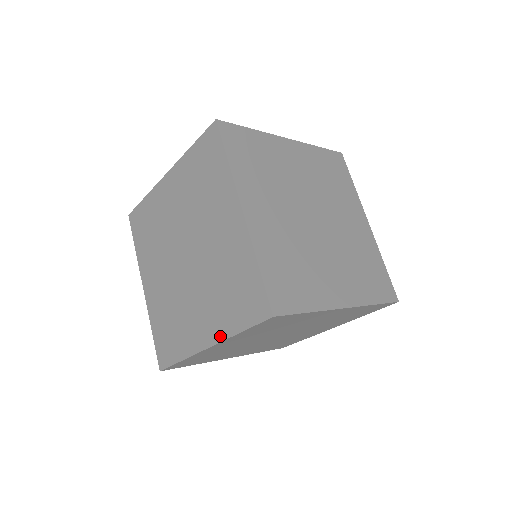
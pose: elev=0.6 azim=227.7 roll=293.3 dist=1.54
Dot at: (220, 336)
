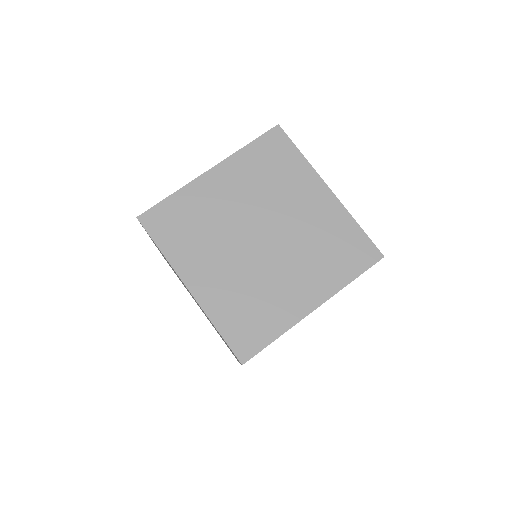
Dot at: (330, 292)
